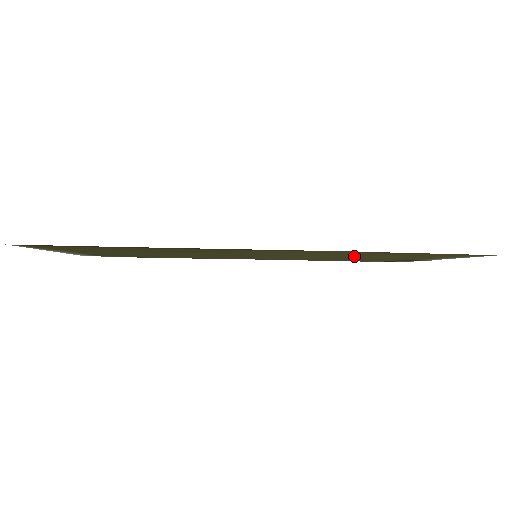
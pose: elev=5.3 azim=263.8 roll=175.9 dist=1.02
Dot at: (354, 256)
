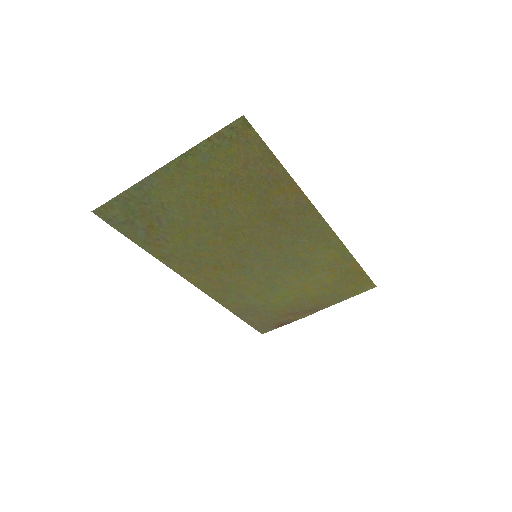
Dot at: (306, 278)
